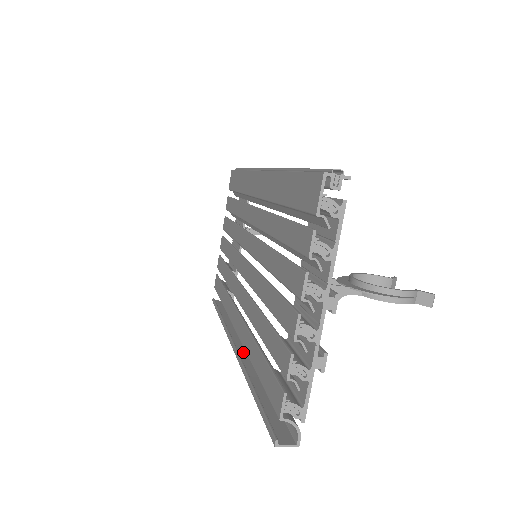
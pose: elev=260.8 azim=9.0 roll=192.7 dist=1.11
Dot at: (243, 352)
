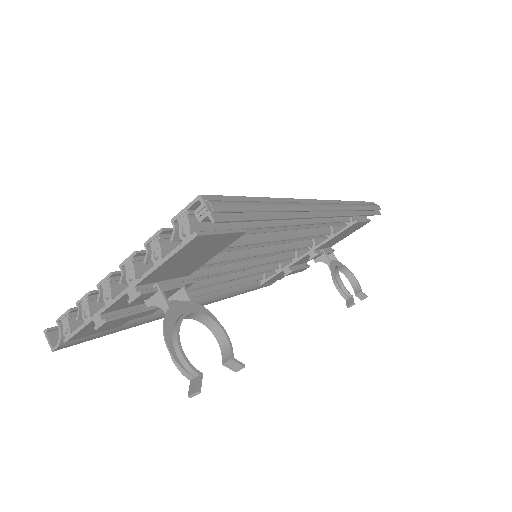
Dot at: occluded
